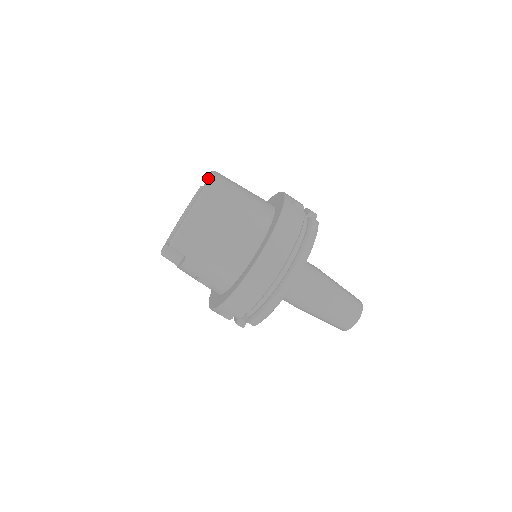
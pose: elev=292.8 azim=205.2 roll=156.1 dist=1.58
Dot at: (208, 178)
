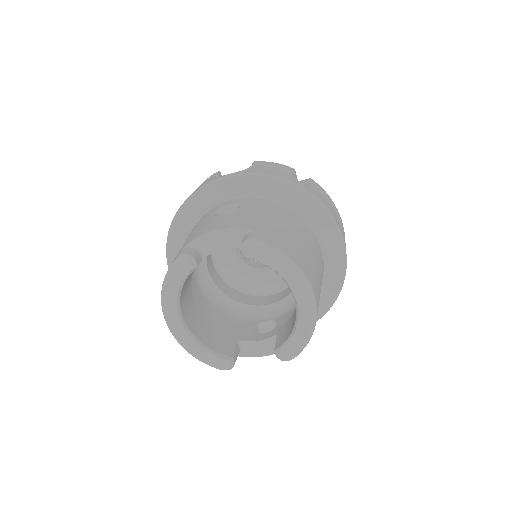
Dot at: (289, 264)
